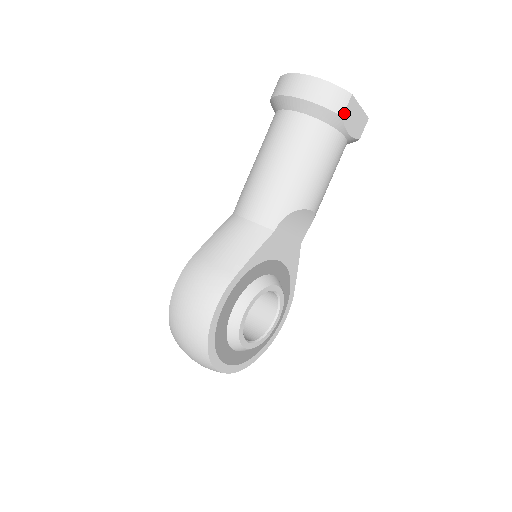
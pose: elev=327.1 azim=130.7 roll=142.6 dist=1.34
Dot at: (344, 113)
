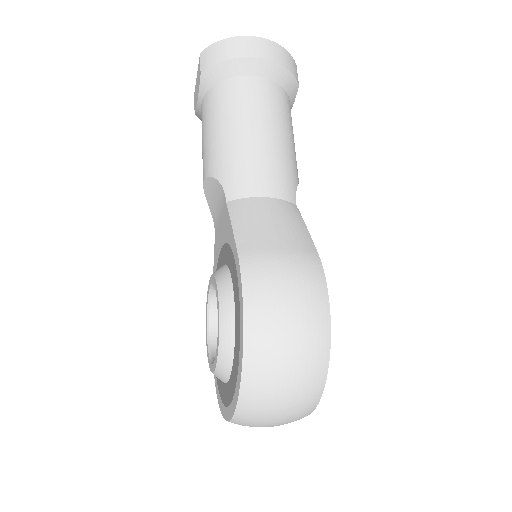
Dot at: (298, 82)
